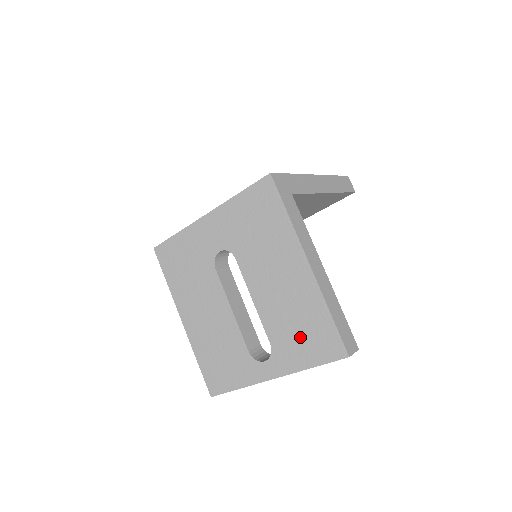
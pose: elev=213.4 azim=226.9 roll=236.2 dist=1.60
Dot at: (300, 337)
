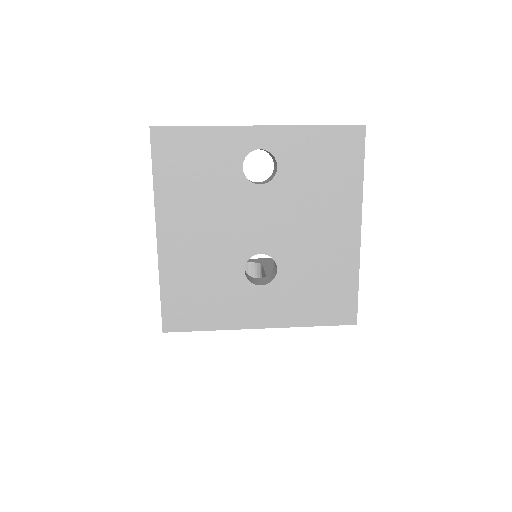
Dot at: occluded
